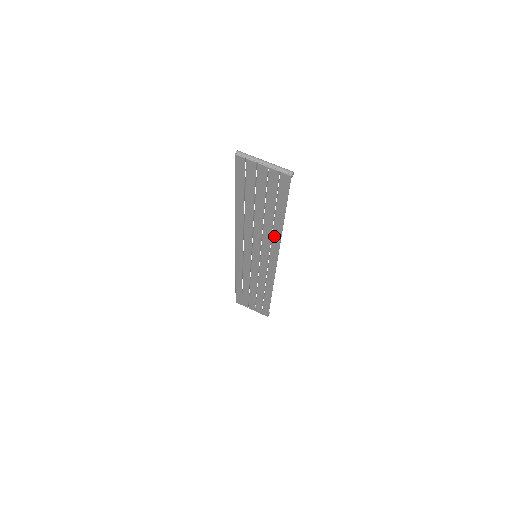
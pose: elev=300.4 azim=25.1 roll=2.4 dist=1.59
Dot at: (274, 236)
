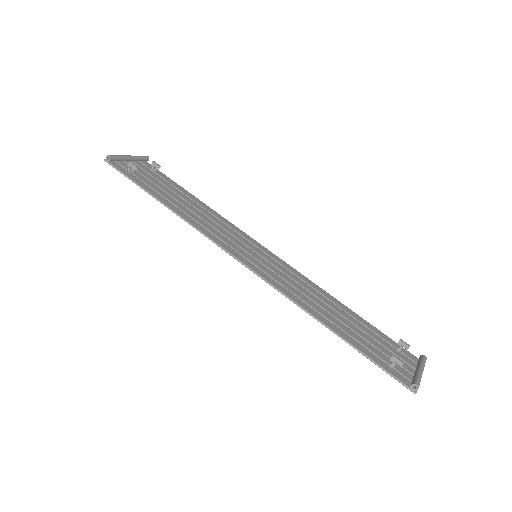
Dot at: (319, 292)
